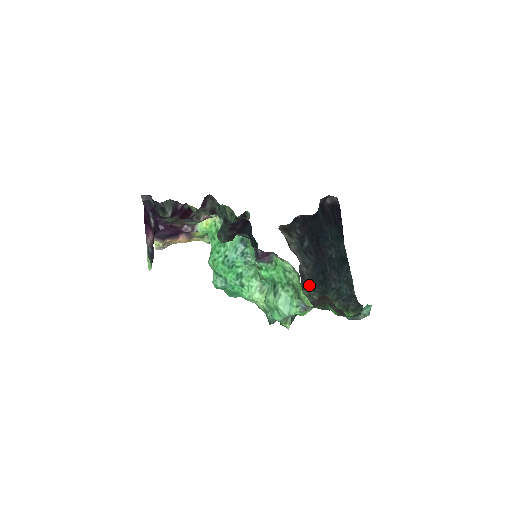
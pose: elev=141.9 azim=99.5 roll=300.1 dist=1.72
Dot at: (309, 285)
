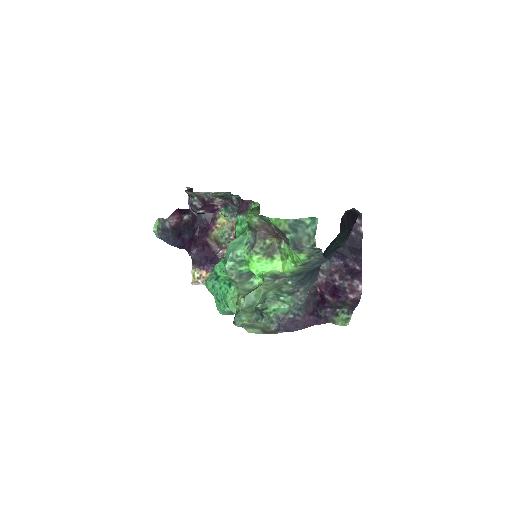
Dot at: (296, 285)
